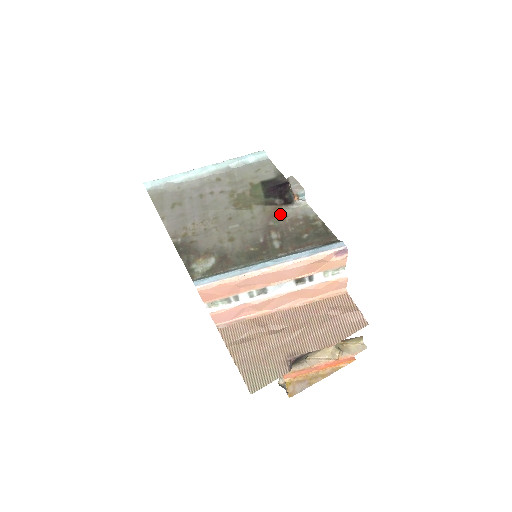
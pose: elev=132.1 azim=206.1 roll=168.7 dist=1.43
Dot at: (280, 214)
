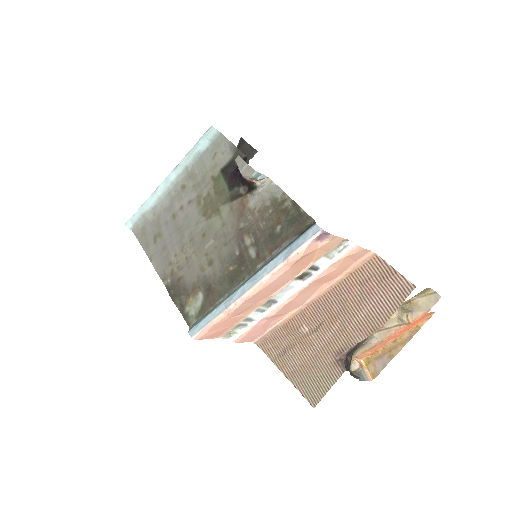
Dot at: (247, 208)
